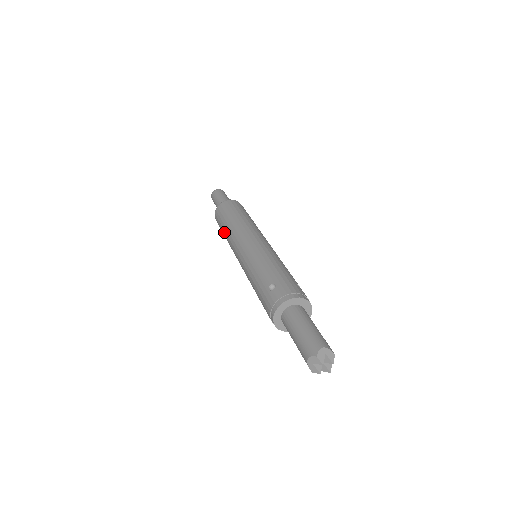
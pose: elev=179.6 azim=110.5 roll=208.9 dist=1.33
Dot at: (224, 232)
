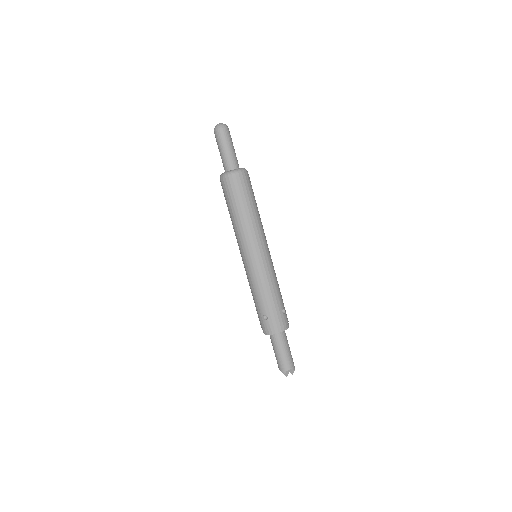
Dot at: (230, 215)
